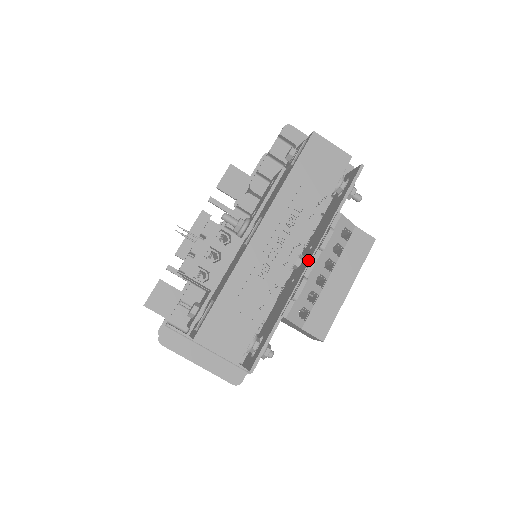
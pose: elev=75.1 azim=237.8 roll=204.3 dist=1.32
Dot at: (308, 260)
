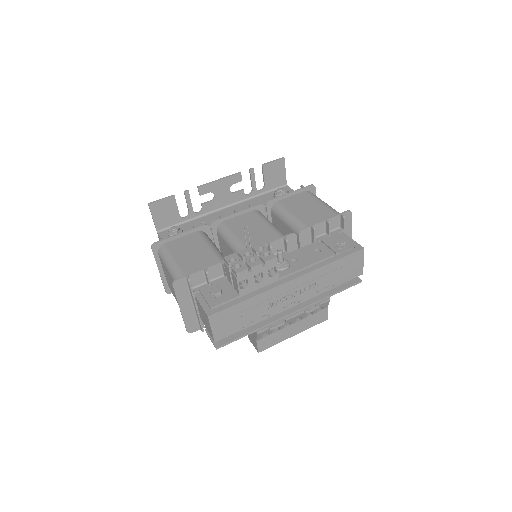
Dot at: (293, 310)
